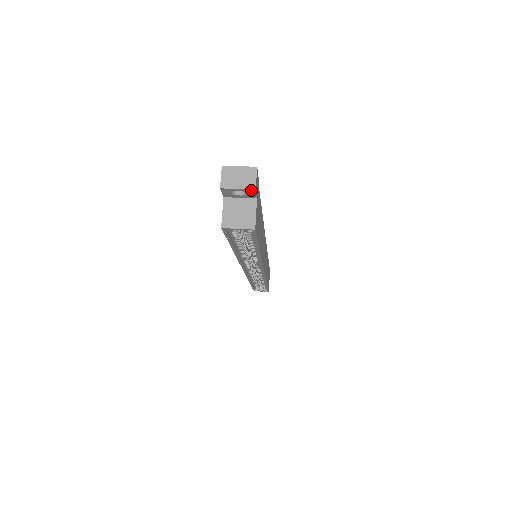
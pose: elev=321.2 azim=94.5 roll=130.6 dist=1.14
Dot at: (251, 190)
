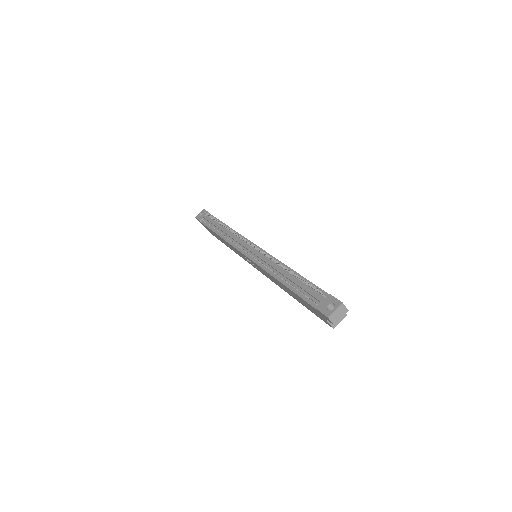
Dot at: (346, 312)
